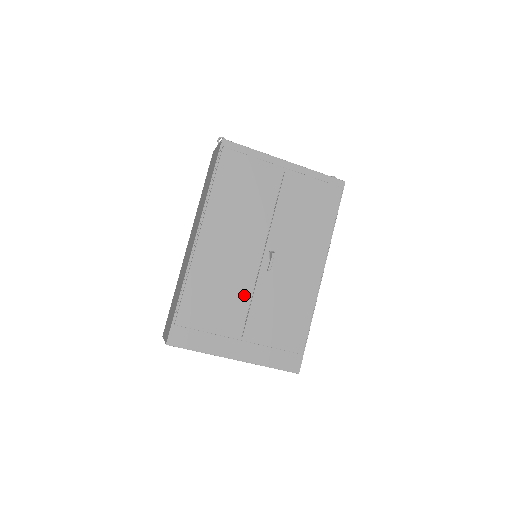
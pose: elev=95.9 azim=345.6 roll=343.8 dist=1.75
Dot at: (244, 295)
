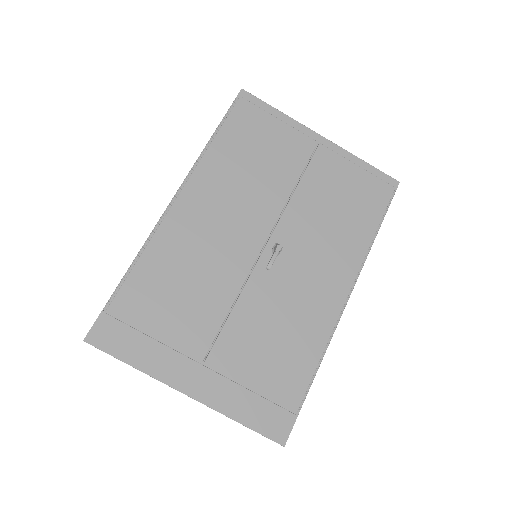
Dot at: (223, 296)
